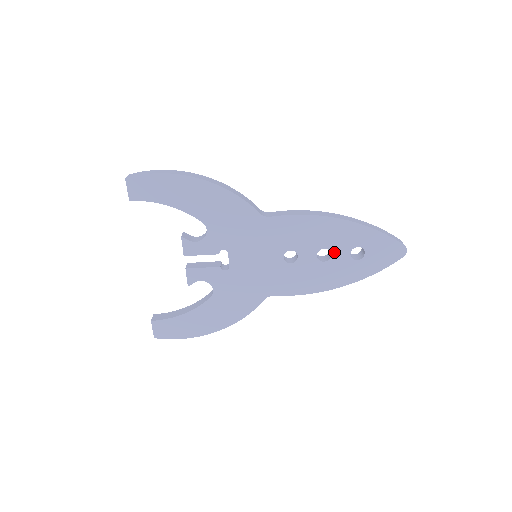
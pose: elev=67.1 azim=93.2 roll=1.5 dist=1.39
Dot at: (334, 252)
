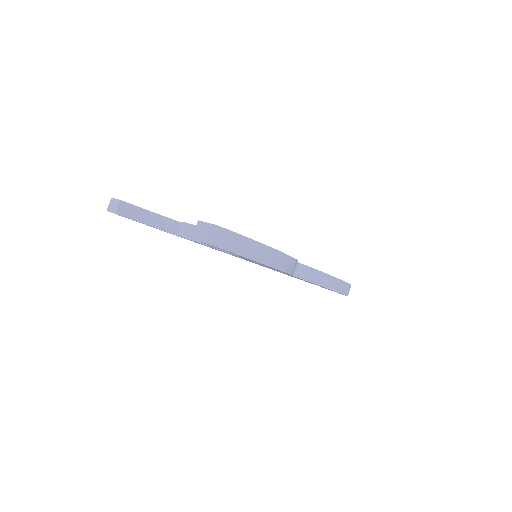
Dot at: occluded
